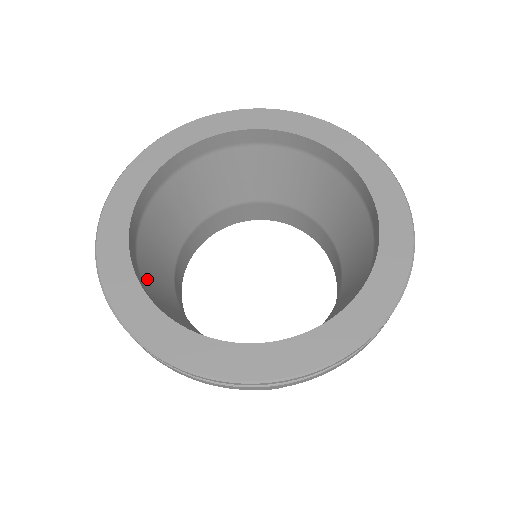
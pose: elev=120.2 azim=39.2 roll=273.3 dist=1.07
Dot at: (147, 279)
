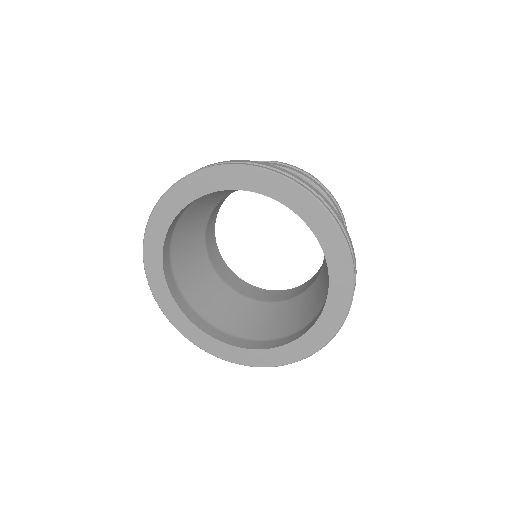
Dot at: (216, 318)
